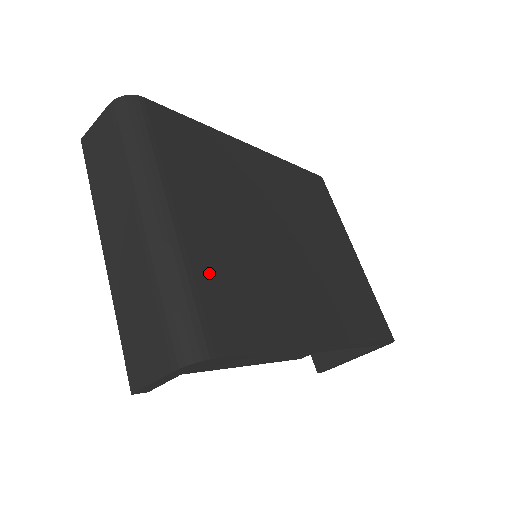
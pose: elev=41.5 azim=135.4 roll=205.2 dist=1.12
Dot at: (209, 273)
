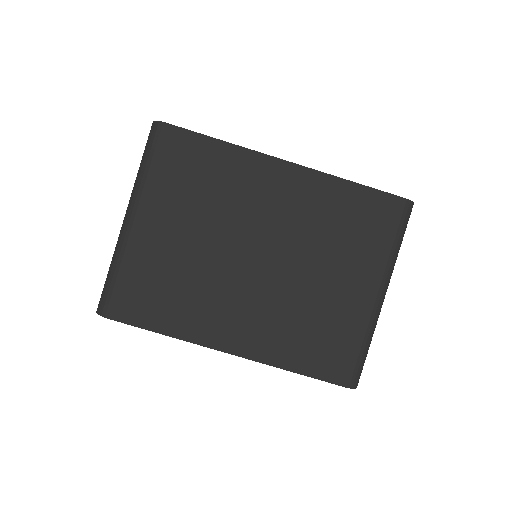
Dot at: (139, 269)
